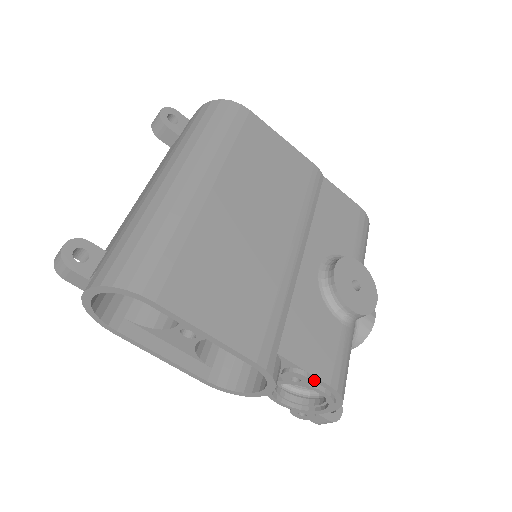
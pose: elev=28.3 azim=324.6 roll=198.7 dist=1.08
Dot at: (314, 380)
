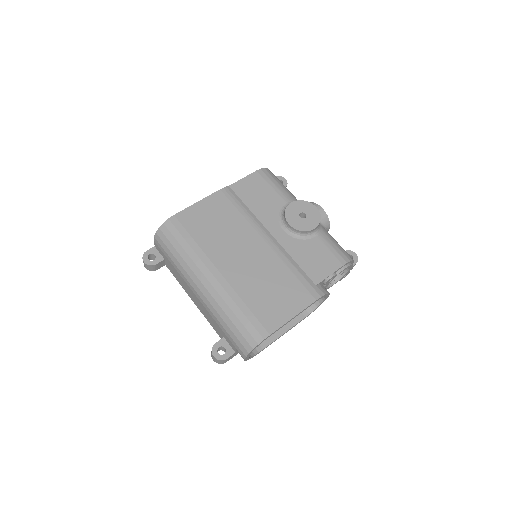
Dot at: (336, 272)
